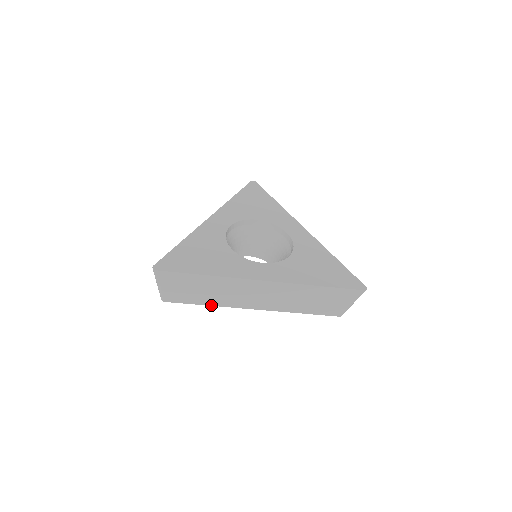
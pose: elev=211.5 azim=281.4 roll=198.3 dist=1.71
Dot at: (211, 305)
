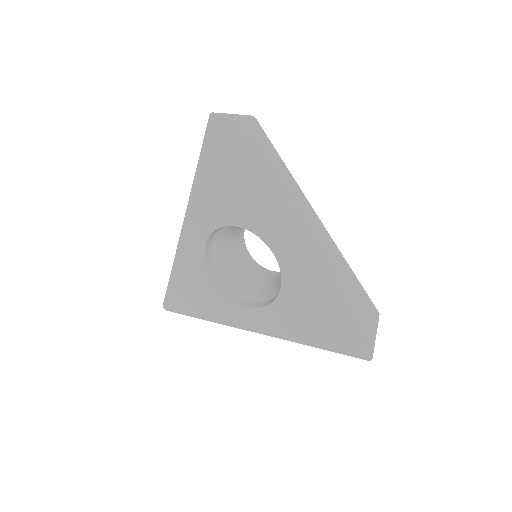
Dot at: occluded
